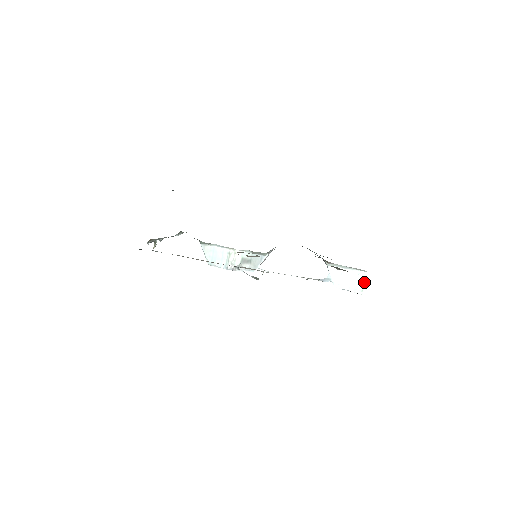
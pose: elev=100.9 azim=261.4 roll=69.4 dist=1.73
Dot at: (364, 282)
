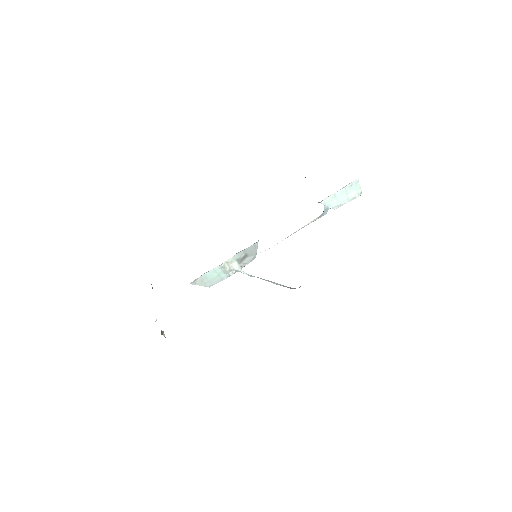
Dot at: (359, 187)
